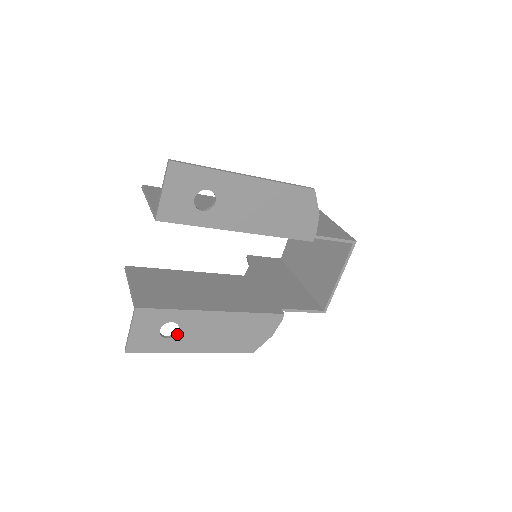
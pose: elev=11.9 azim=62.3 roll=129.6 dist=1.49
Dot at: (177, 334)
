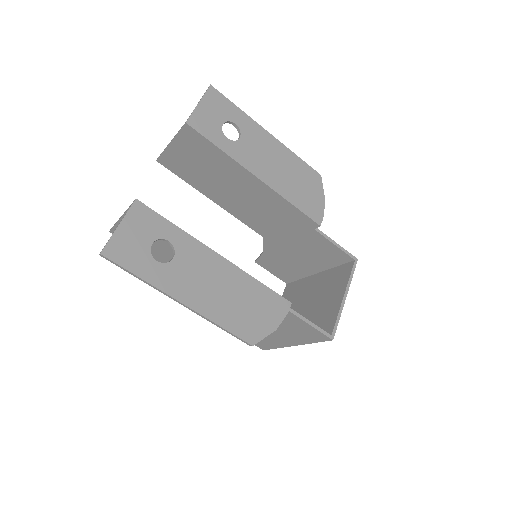
Dot at: (169, 262)
